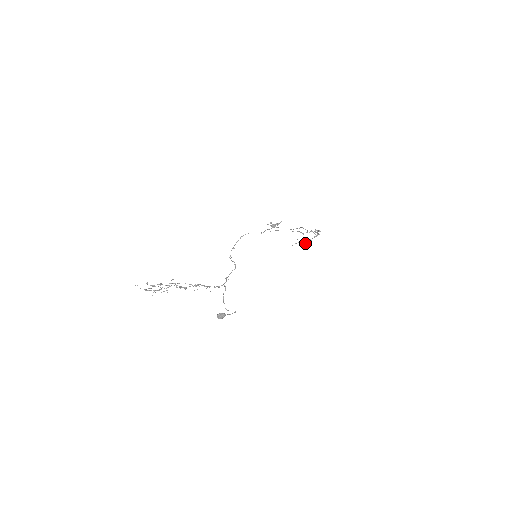
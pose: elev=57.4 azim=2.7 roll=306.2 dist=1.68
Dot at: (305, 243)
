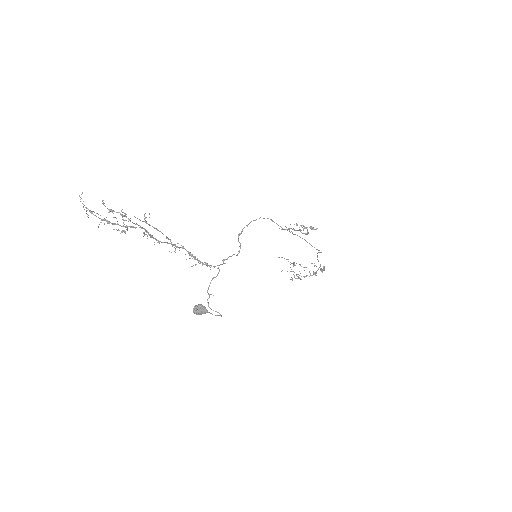
Dot at: occluded
